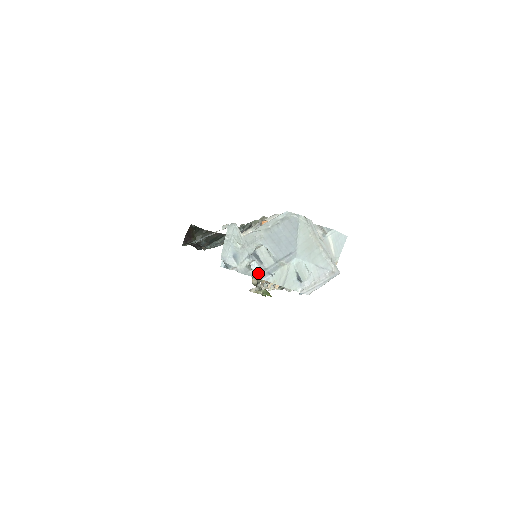
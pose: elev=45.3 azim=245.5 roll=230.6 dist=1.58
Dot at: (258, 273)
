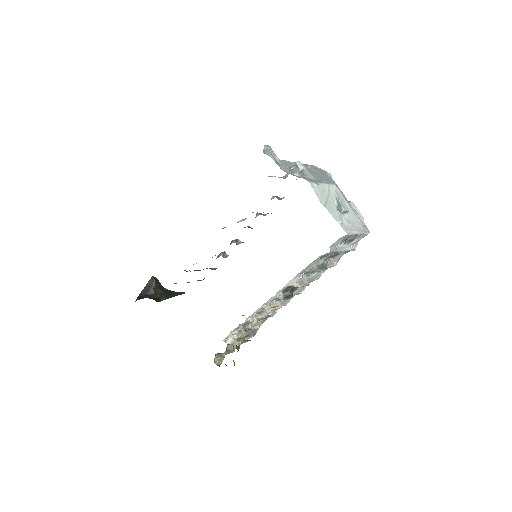
Dot at: occluded
